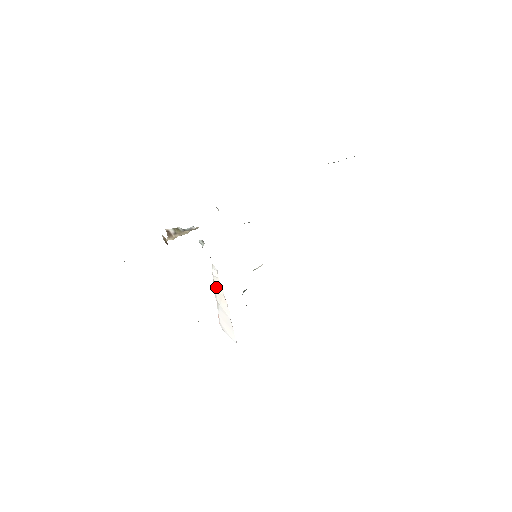
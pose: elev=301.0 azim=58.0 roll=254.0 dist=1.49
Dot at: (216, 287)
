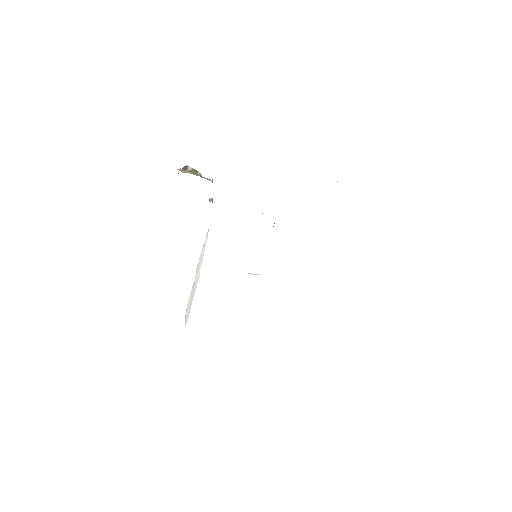
Dot at: (200, 257)
